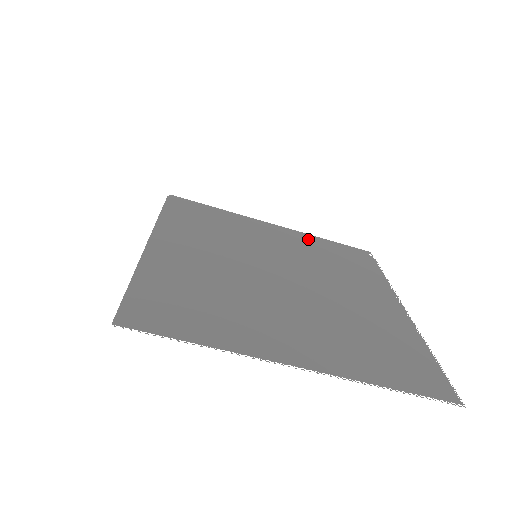
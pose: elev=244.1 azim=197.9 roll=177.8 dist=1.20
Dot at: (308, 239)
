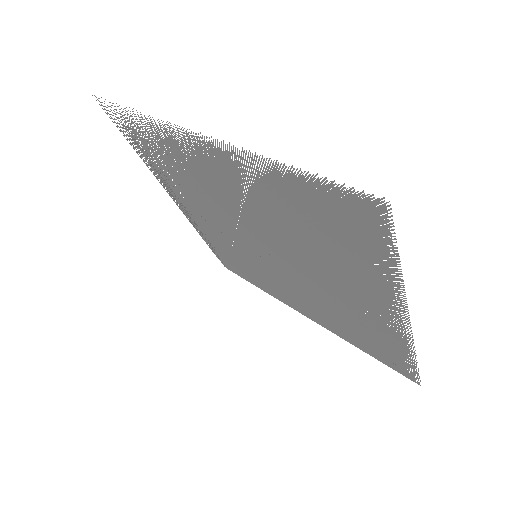
Dot at: (336, 330)
